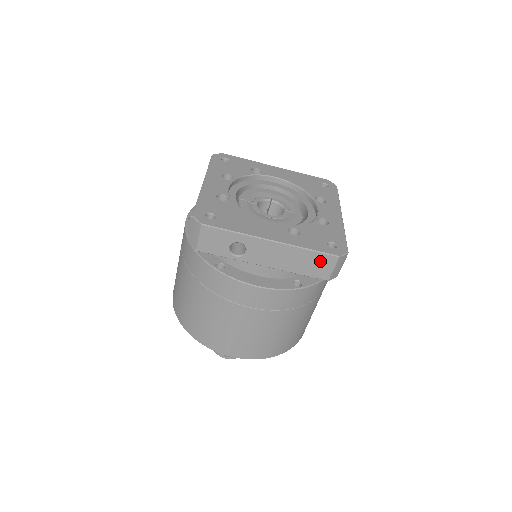
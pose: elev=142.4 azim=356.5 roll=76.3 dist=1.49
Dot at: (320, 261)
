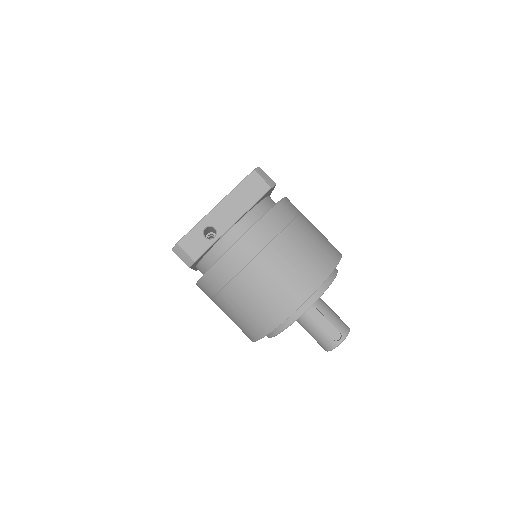
Dot at: (251, 184)
